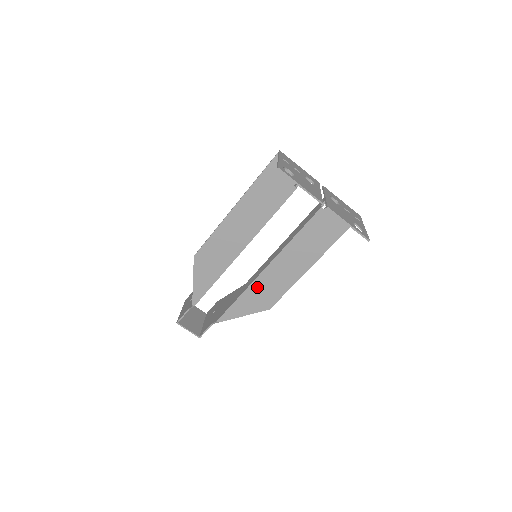
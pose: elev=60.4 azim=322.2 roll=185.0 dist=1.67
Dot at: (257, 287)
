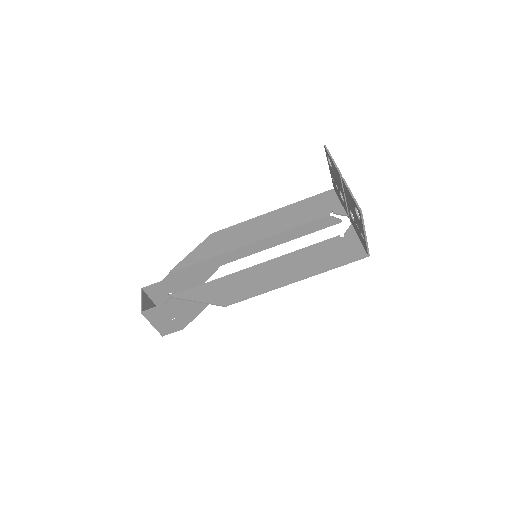
Dot at: (233, 279)
